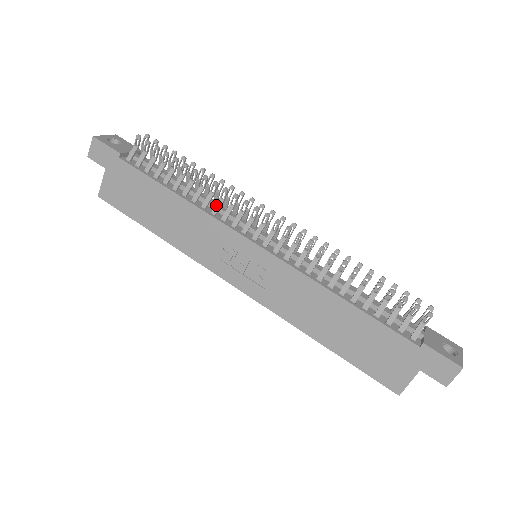
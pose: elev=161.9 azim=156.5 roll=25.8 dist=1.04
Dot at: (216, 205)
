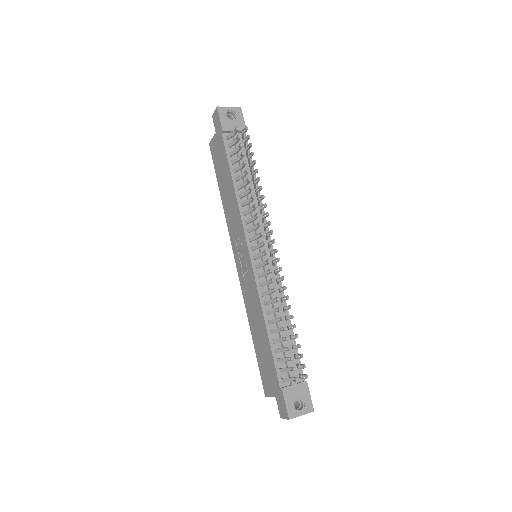
Dot at: (248, 210)
